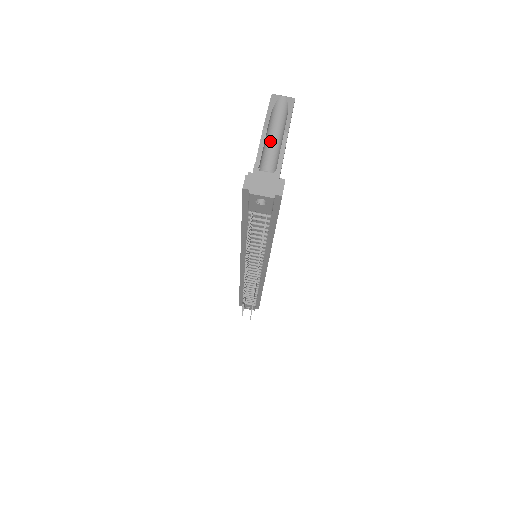
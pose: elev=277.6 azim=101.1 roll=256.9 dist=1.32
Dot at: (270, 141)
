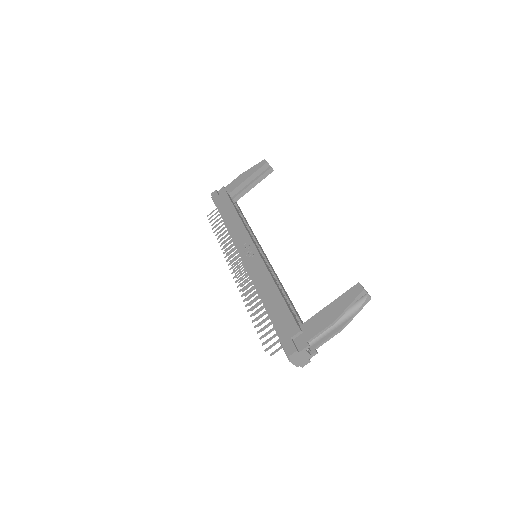
Dot at: occluded
